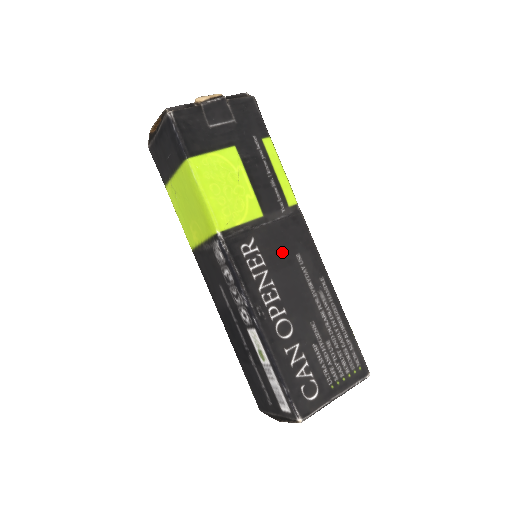
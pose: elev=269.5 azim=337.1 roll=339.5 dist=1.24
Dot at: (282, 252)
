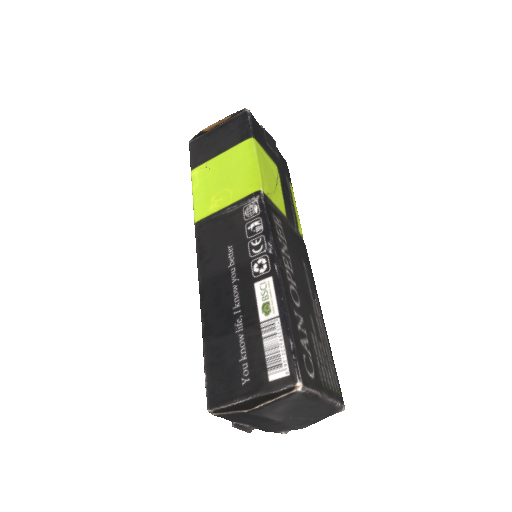
Dot at: (295, 249)
